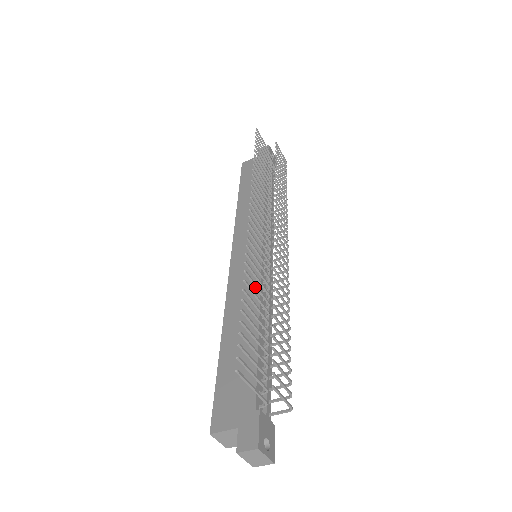
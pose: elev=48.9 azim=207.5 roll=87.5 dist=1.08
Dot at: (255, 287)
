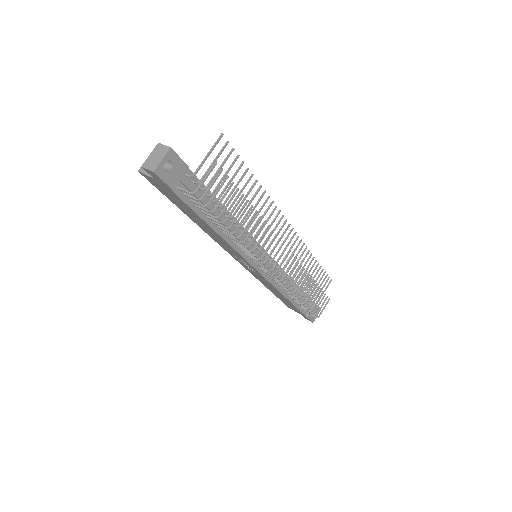
Dot at: (254, 206)
